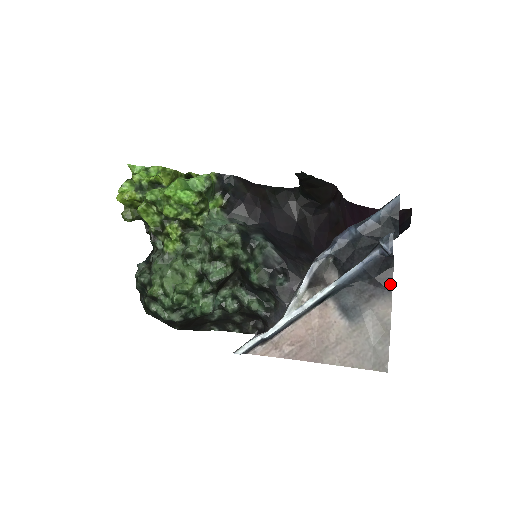
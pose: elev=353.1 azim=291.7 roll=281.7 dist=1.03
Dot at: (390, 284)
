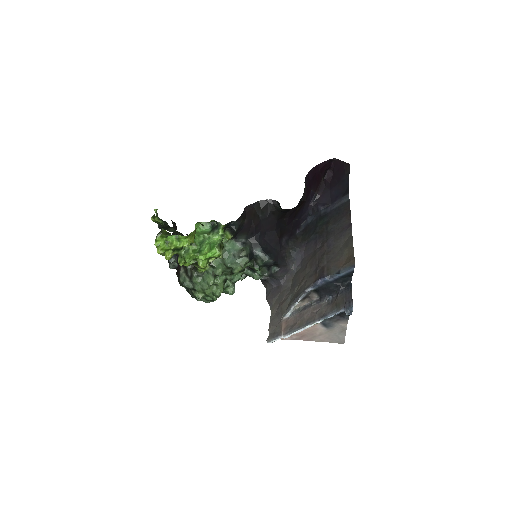
Dot at: (348, 316)
